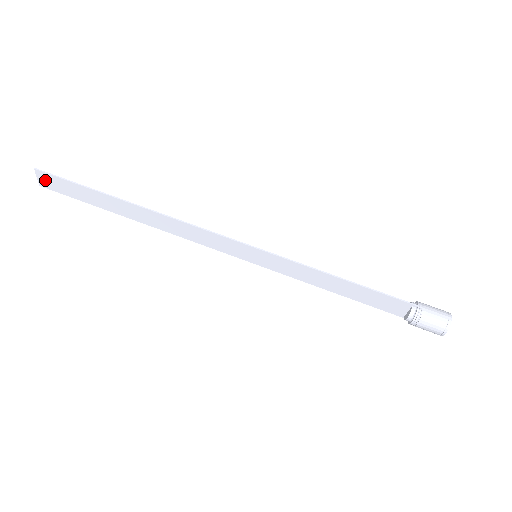
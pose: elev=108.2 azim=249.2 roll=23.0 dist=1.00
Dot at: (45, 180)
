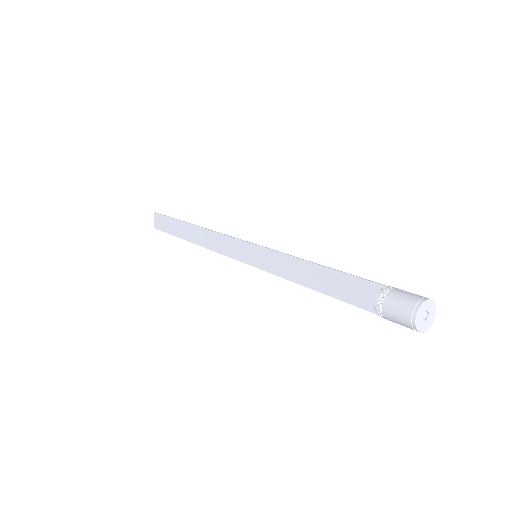
Dot at: (157, 221)
